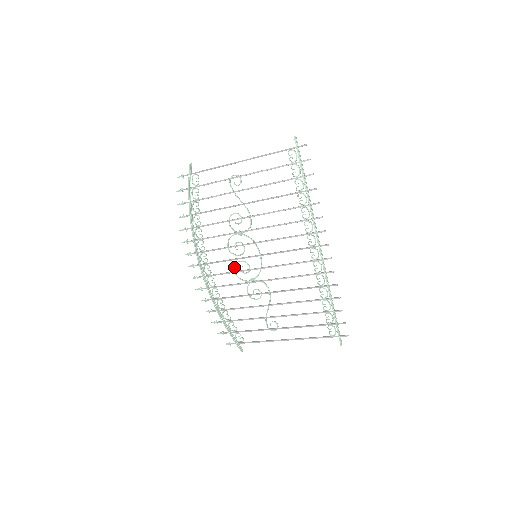
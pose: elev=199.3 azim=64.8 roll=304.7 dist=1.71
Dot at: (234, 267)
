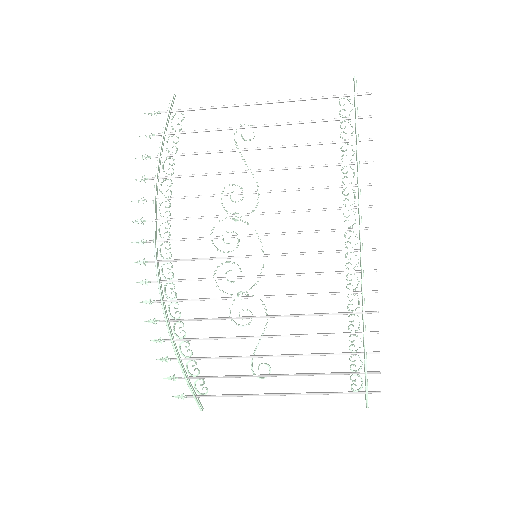
Dot at: (215, 271)
